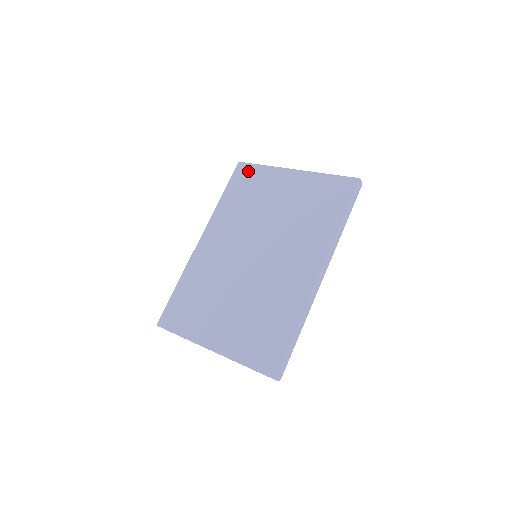
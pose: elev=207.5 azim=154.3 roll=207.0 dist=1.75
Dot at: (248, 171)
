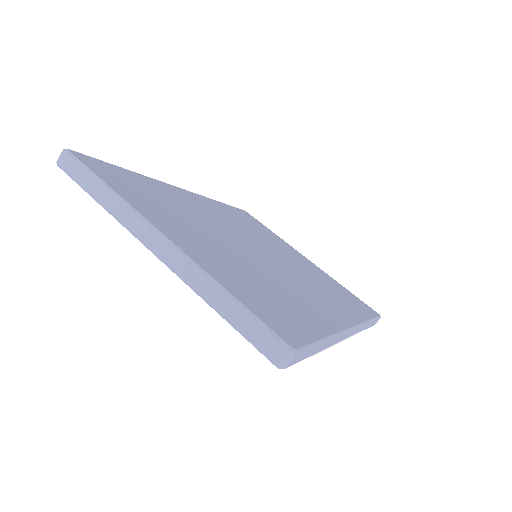
Dot at: (256, 221)
